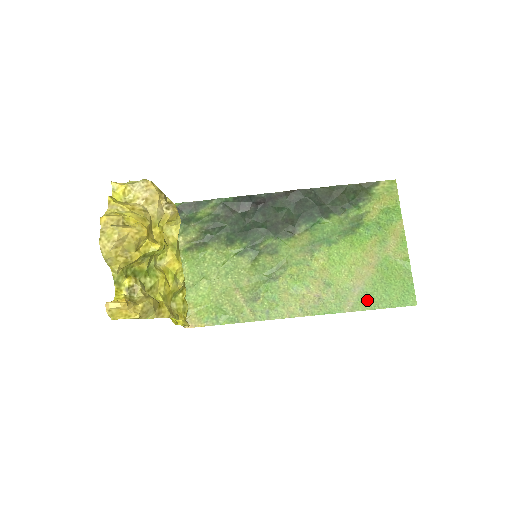
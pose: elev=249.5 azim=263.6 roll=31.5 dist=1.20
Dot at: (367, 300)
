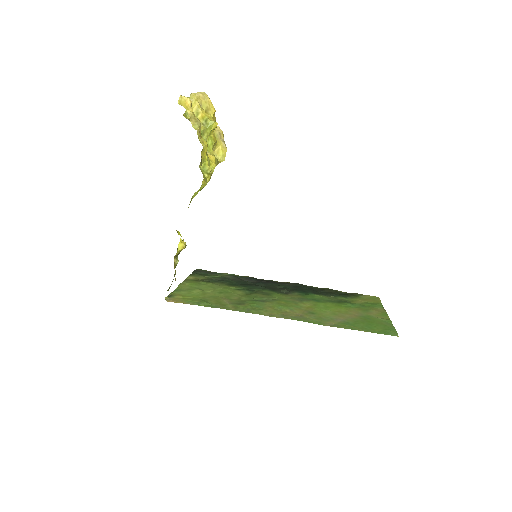
Dot at: (348, 325)
